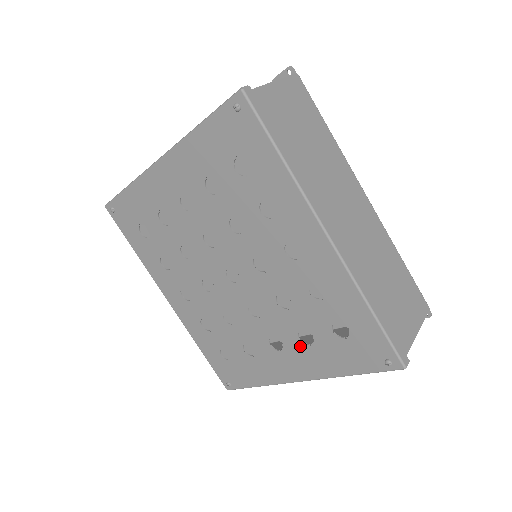
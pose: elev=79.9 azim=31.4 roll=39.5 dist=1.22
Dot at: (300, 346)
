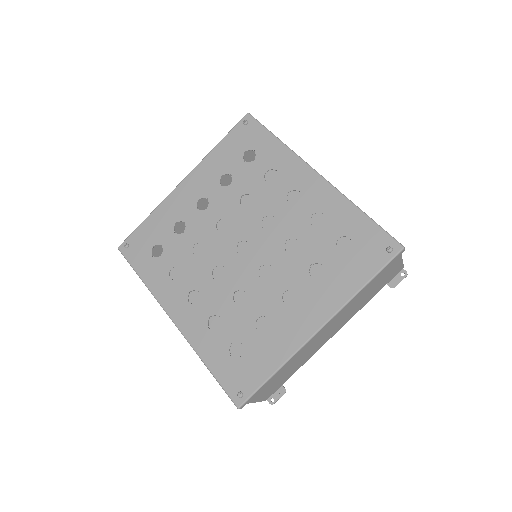
Dot at: (313, 284)
